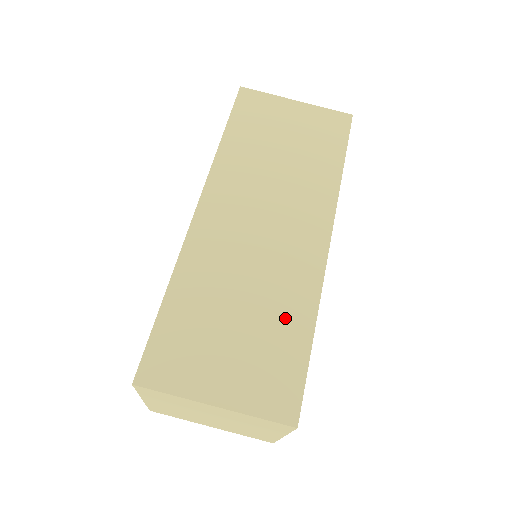
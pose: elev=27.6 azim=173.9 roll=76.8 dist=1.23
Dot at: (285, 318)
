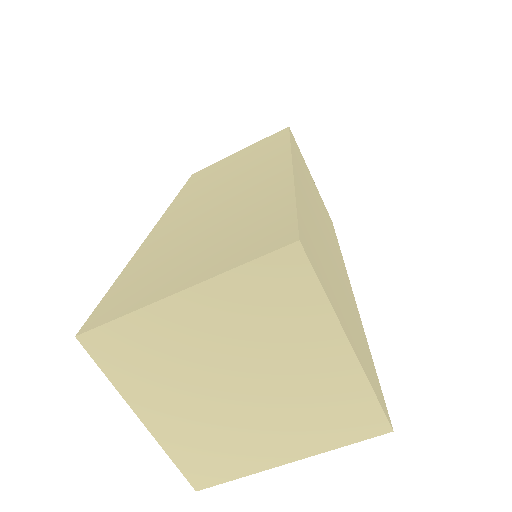
Dot at: (355, 315)
